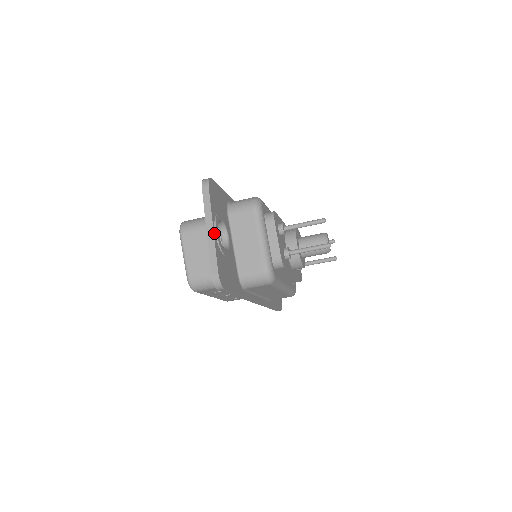
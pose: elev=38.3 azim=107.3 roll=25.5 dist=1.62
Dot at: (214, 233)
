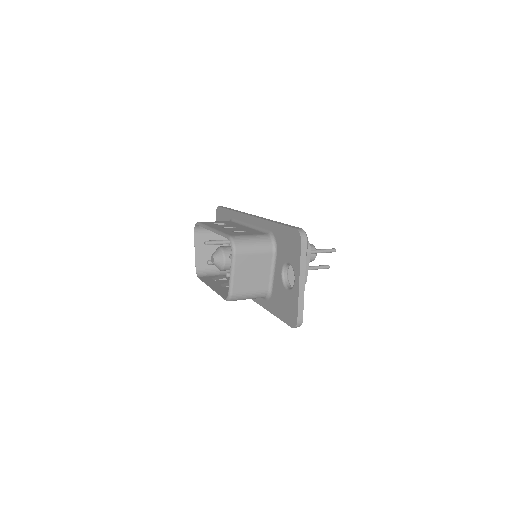
Dot at: (304, 285)
